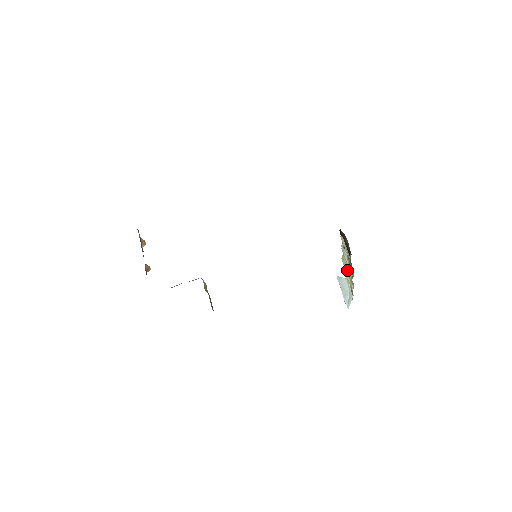
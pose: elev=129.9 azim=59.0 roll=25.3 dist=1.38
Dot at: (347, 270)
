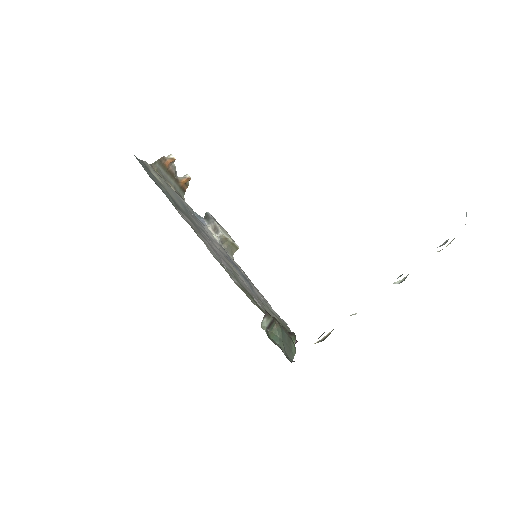
Dot at: occluded
